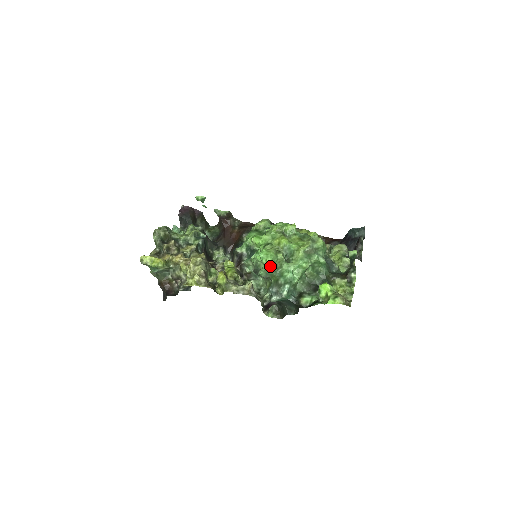
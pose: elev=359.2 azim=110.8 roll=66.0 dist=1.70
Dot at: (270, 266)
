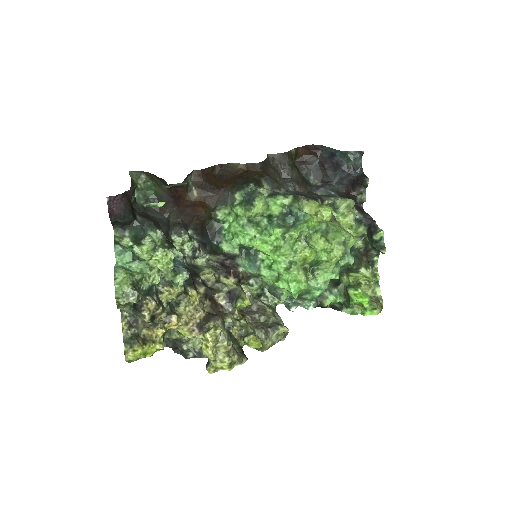
Dot at: occluded
